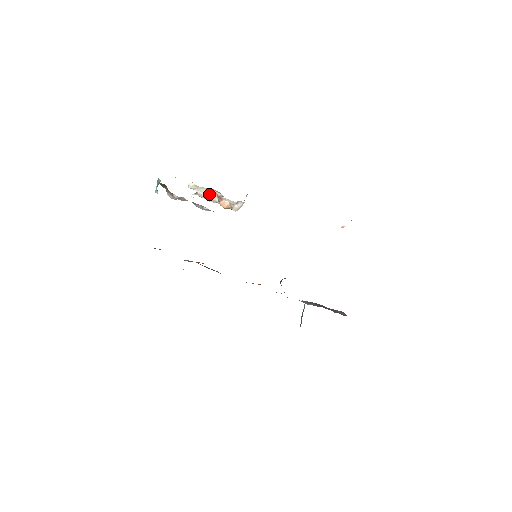
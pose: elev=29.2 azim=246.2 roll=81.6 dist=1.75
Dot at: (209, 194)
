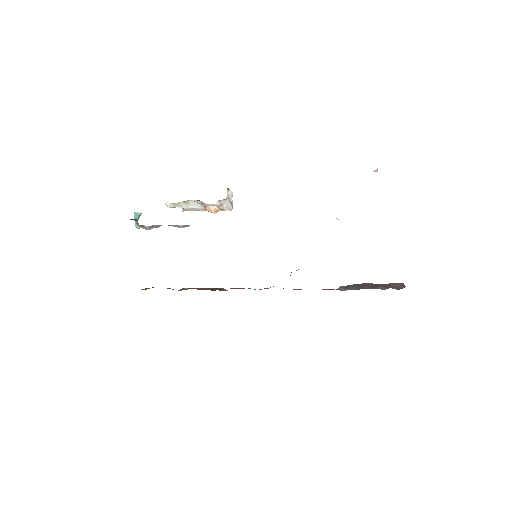
Dot at: (193, 205)
